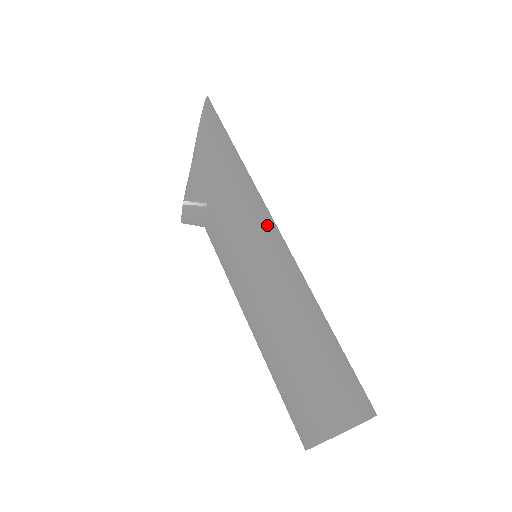
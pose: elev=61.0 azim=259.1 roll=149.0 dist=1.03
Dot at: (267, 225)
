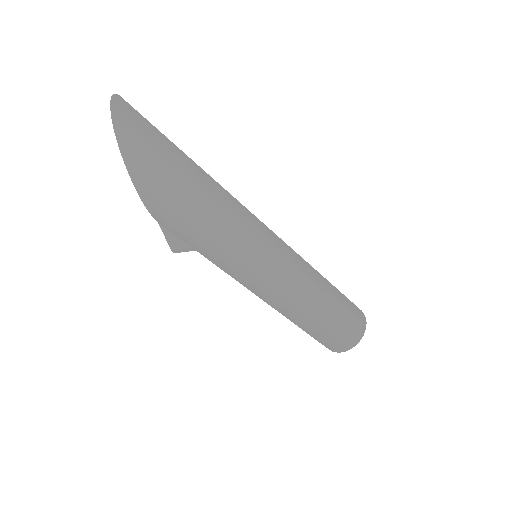
Dot at: (256, 265)
